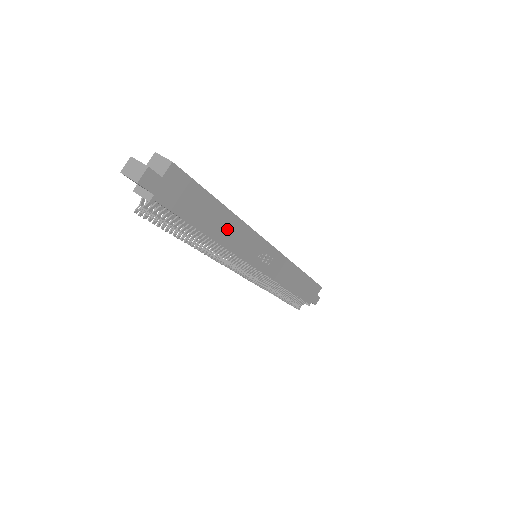
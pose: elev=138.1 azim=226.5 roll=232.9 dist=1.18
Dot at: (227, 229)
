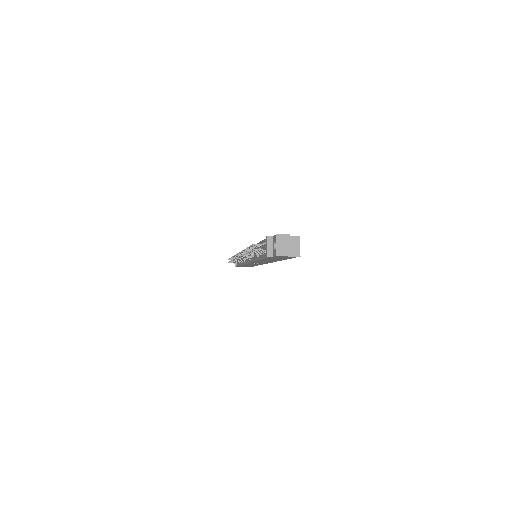
Dot at: occluded
